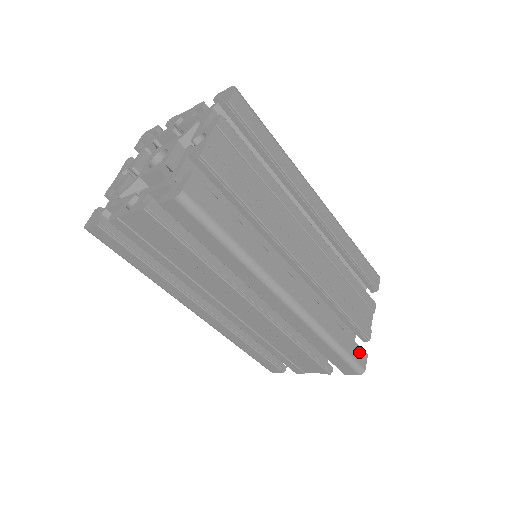
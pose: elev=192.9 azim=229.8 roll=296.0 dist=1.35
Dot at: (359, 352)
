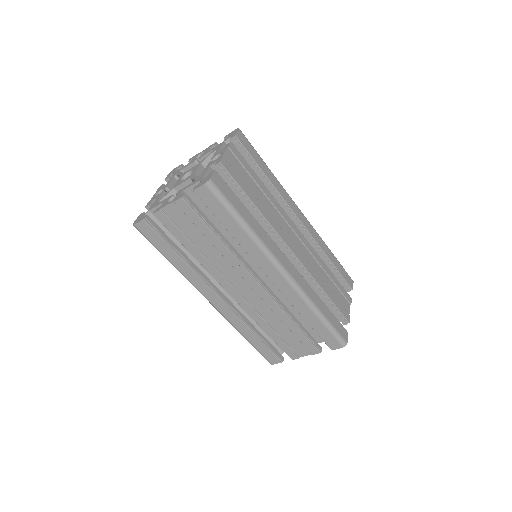
Dot at: (341, 328)
